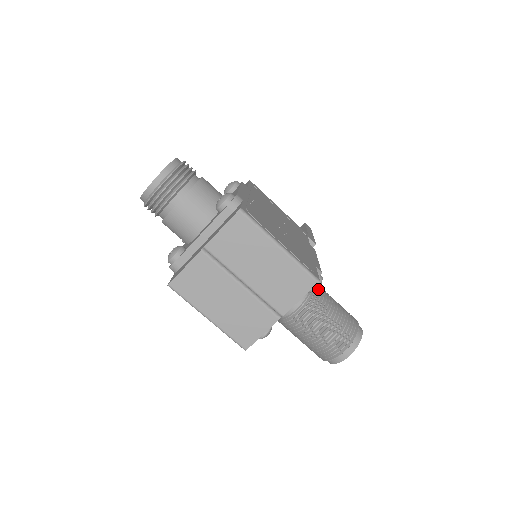
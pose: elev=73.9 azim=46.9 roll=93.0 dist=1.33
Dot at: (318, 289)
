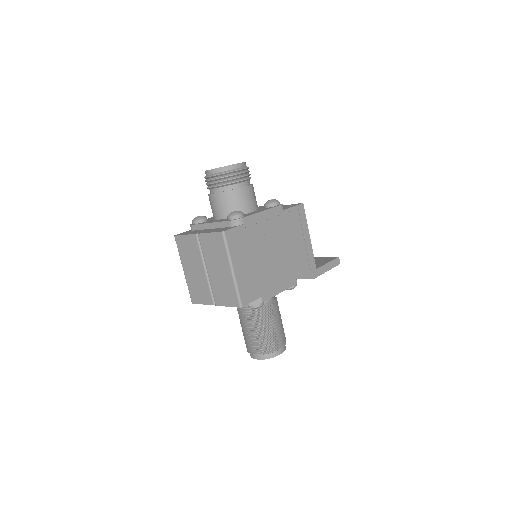
Dot at: (269, 308)
